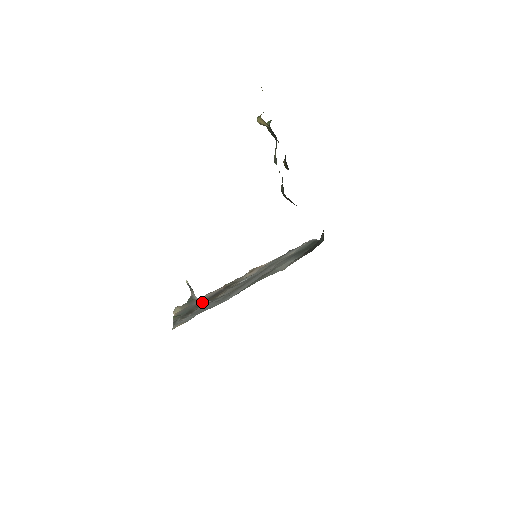
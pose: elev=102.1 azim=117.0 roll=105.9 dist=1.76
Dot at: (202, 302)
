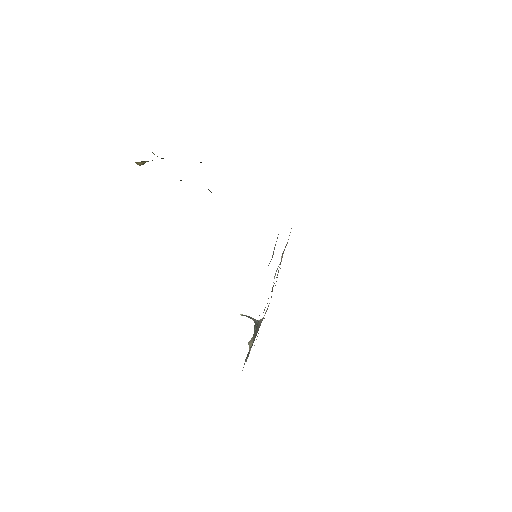
Dot at: (260, 324)
